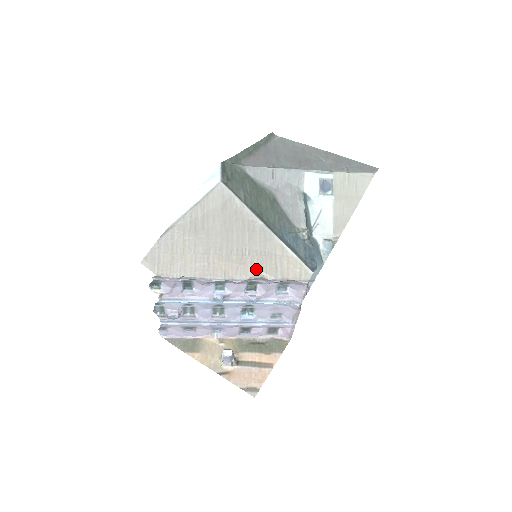
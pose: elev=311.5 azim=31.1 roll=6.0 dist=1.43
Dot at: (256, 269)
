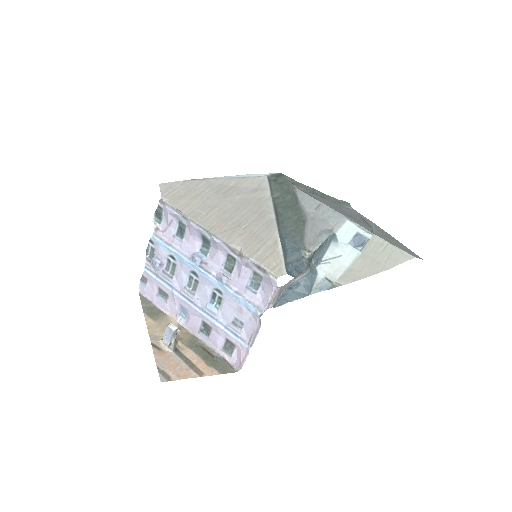
Dot at: (240, 241)
